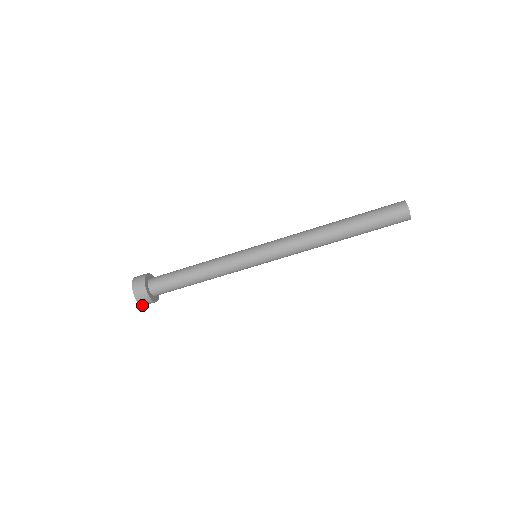
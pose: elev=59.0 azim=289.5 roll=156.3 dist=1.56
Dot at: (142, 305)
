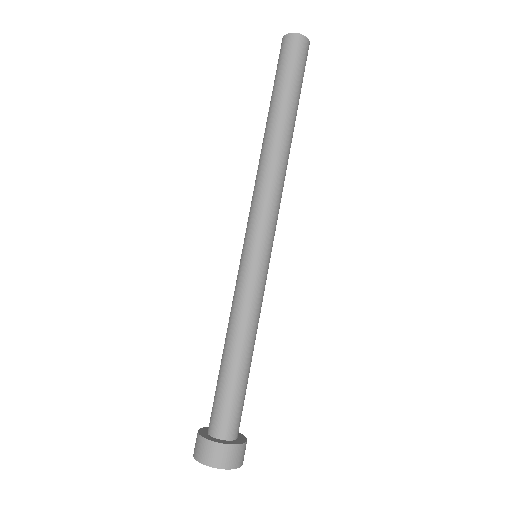
Dot at: occluded
